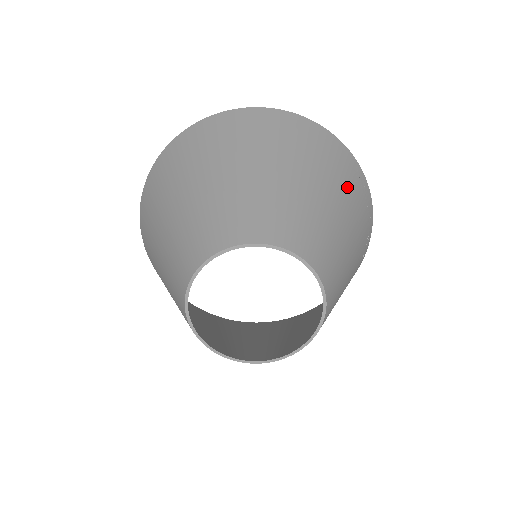
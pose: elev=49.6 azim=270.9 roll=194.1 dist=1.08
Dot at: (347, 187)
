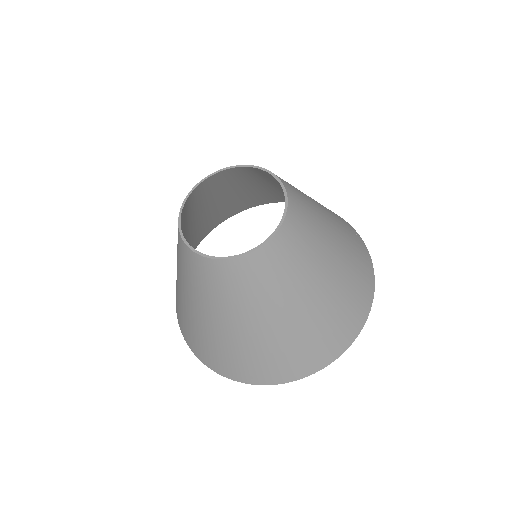
Dot at: occluded
